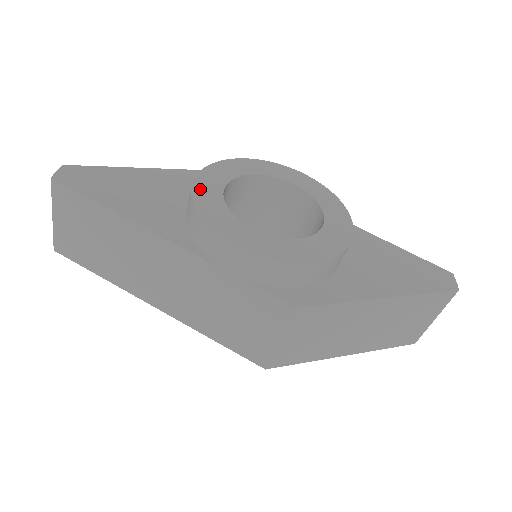
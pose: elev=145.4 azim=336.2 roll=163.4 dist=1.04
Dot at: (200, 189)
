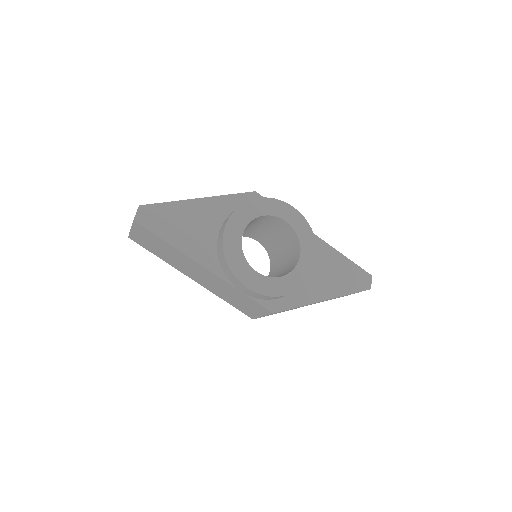
Dot at: (228, 239)
